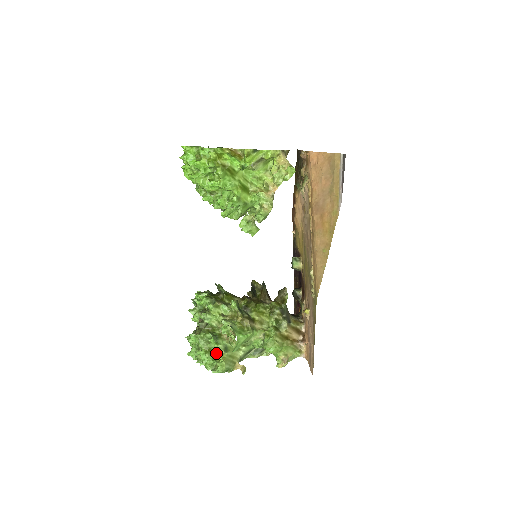
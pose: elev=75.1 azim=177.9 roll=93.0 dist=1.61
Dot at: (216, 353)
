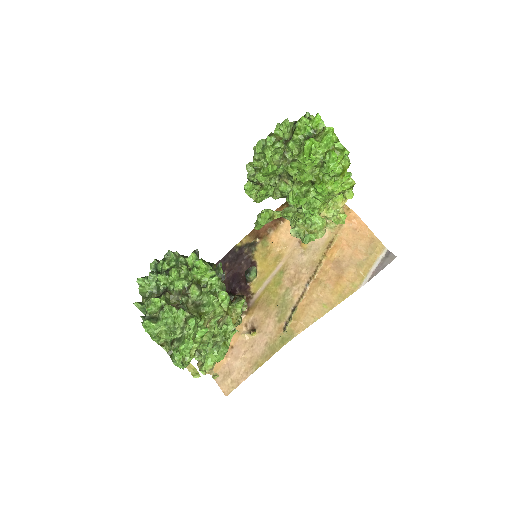
Dot at: occluded
